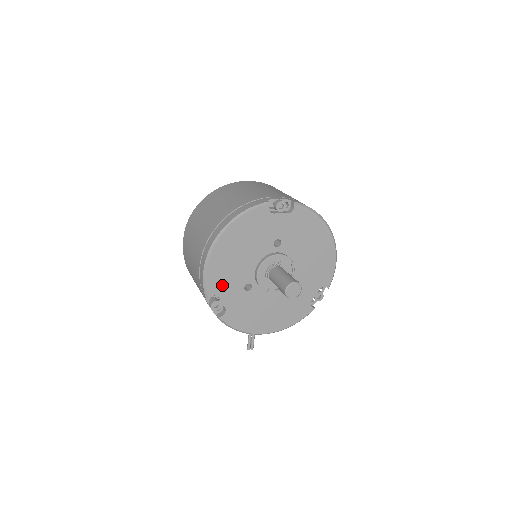
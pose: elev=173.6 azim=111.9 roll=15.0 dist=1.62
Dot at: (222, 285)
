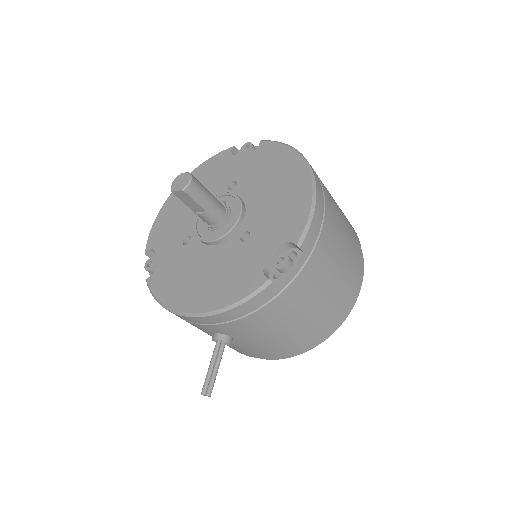
Dot at: (163, 237)
